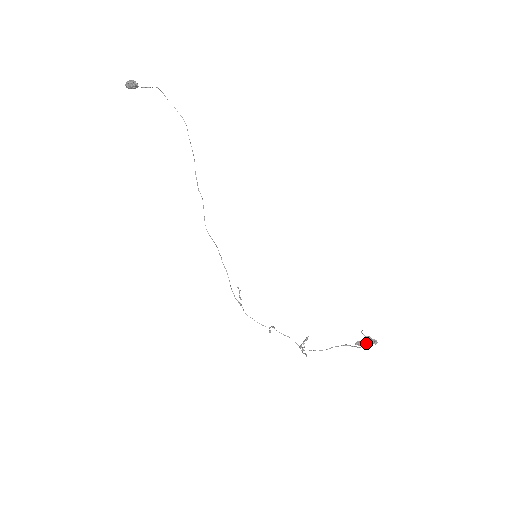
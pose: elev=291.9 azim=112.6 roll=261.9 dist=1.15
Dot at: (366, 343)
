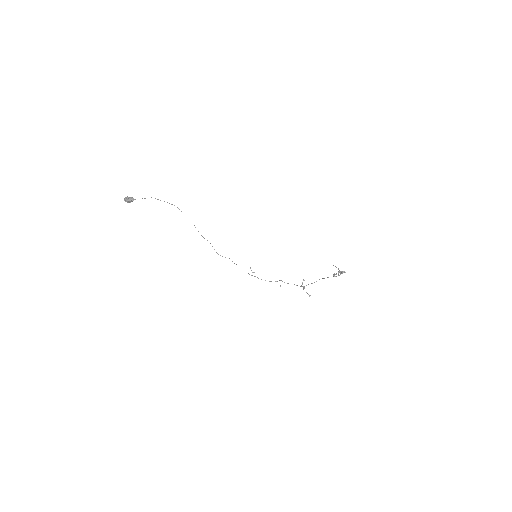
Dot at: occluded
